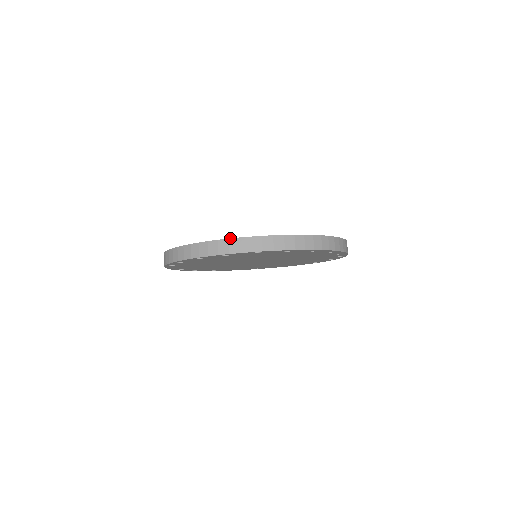
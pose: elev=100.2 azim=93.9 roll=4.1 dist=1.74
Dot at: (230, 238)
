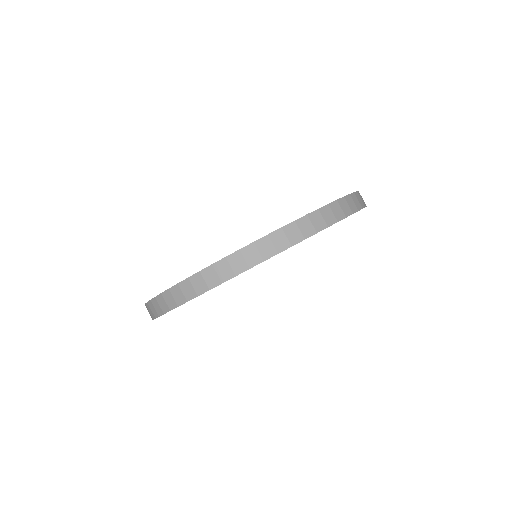
Dot at: occluded
